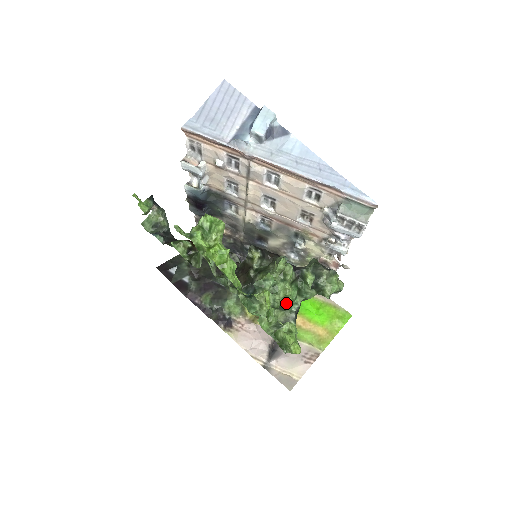
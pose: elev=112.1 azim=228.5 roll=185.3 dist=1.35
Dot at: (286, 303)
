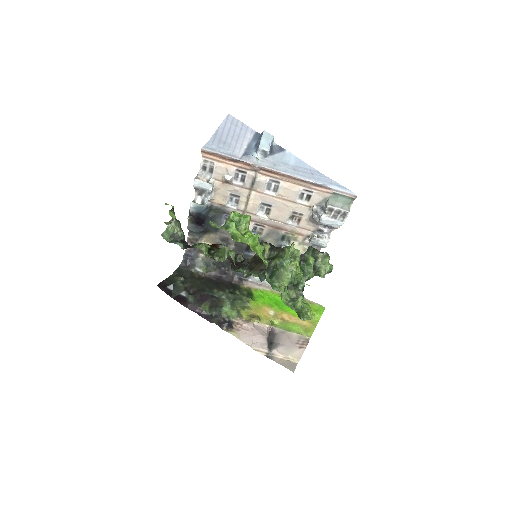
Dot at: (297, 281)
